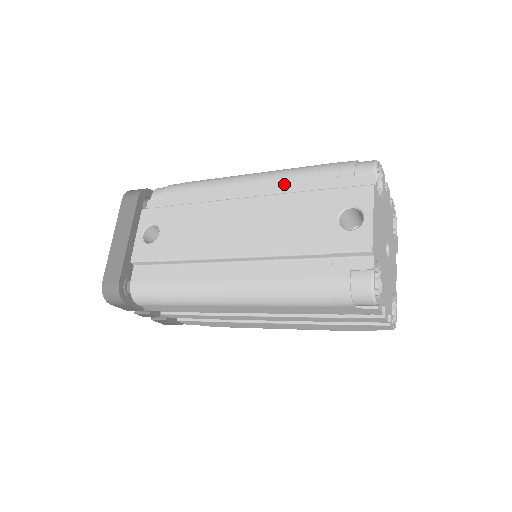
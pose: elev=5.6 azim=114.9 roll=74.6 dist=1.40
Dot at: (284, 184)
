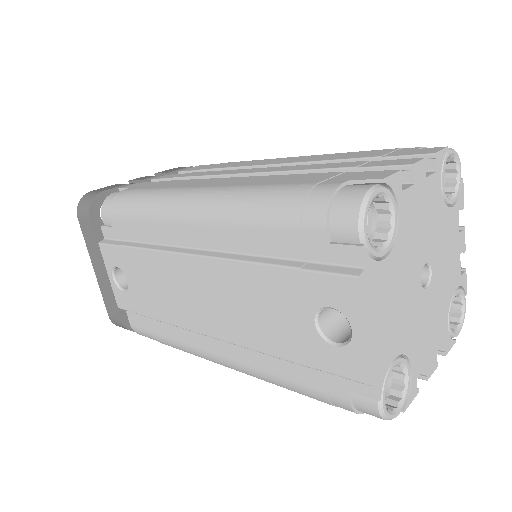
Dot at: (234, 236)
